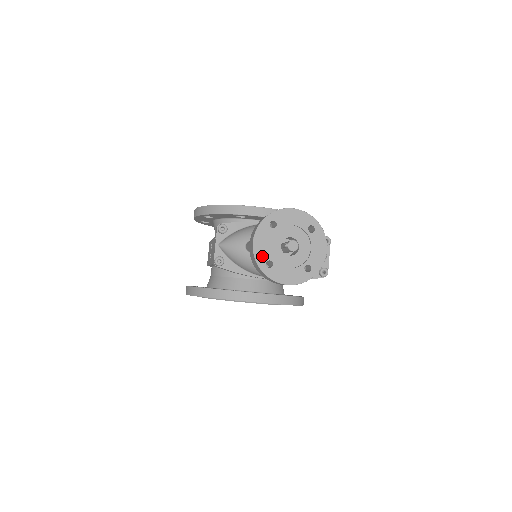
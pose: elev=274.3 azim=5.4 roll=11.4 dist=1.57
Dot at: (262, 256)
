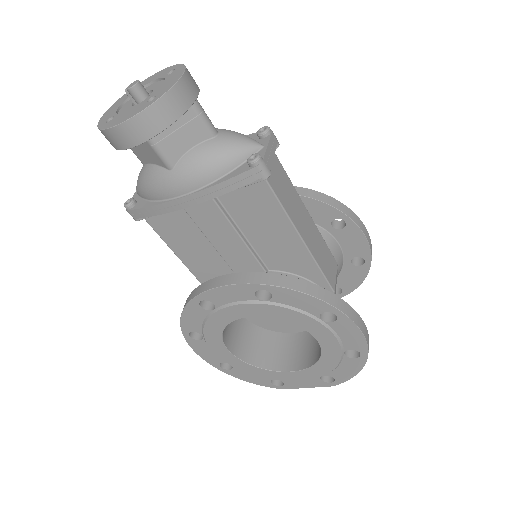
Dot at: (106, 118)
